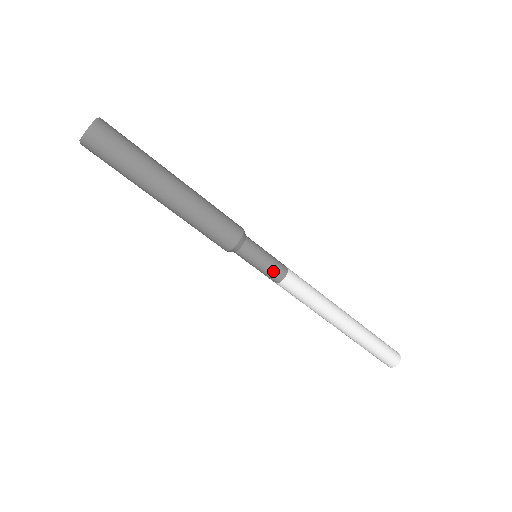
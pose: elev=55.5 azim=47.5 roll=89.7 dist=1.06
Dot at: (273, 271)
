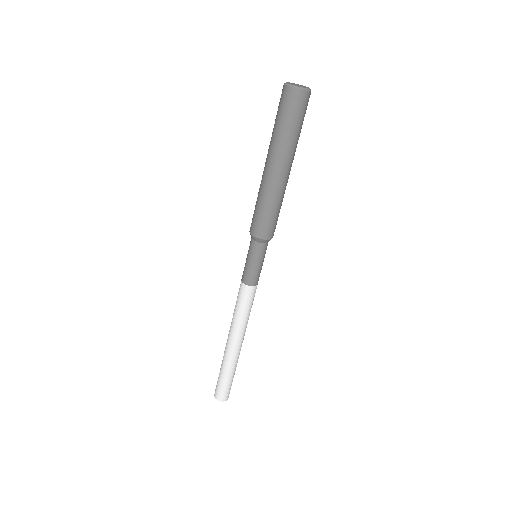
Dot at: (259, 275)
